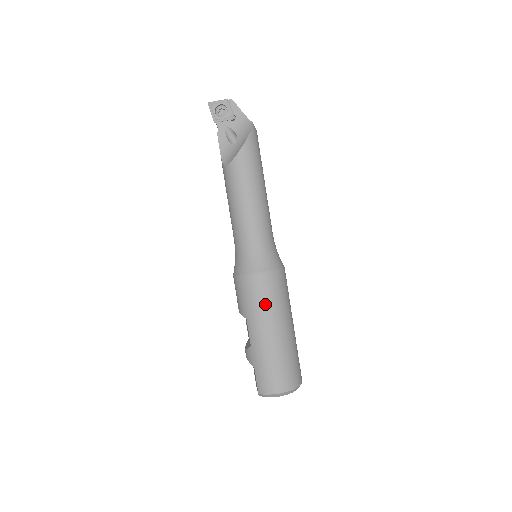
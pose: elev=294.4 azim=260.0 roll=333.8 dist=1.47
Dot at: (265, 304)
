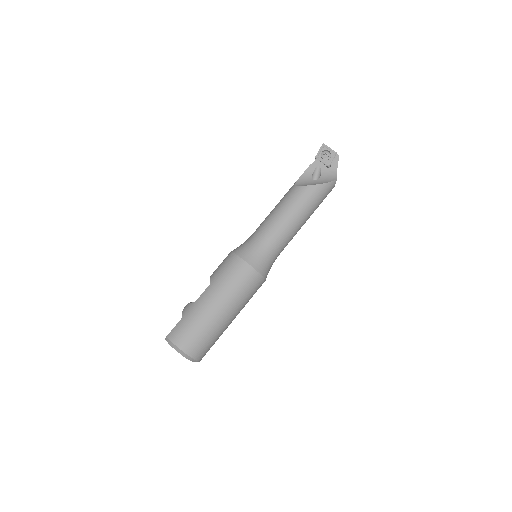
Dot at: (231, 285)
